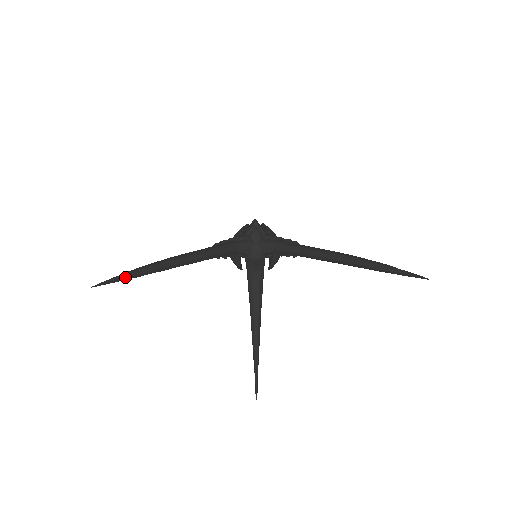
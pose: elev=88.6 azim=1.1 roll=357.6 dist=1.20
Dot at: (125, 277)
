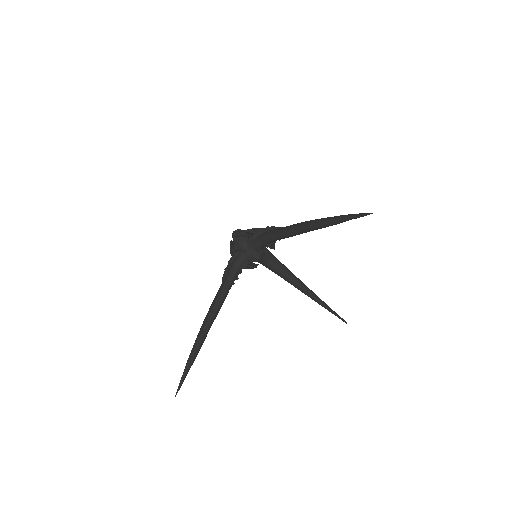
Dot at: (188, 369)
